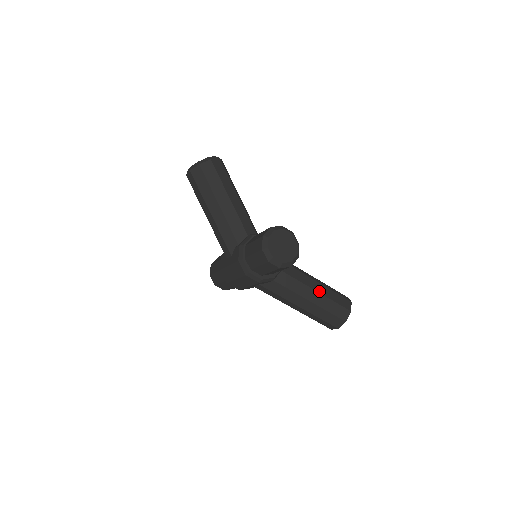
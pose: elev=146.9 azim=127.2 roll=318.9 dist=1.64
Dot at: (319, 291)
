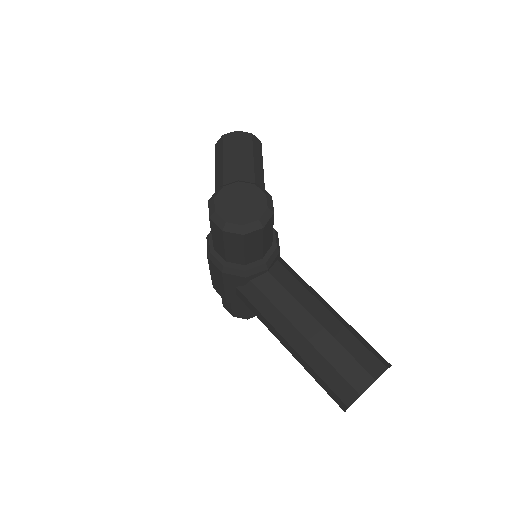
Dot at: (323, 323)
